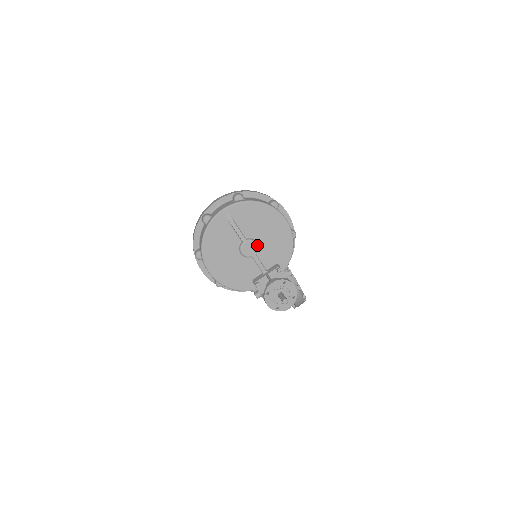
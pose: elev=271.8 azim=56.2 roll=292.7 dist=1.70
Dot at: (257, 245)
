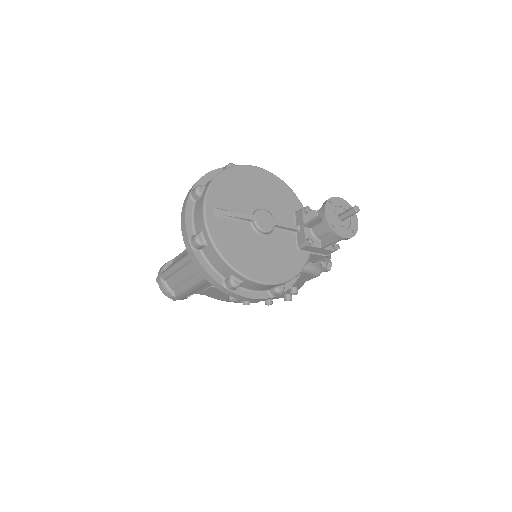
Dot at: (266, 211)
